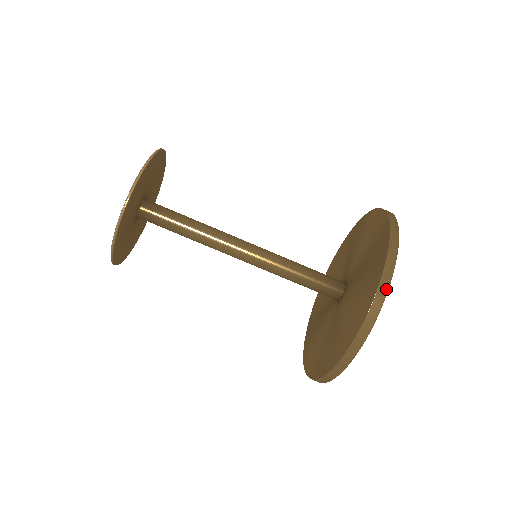
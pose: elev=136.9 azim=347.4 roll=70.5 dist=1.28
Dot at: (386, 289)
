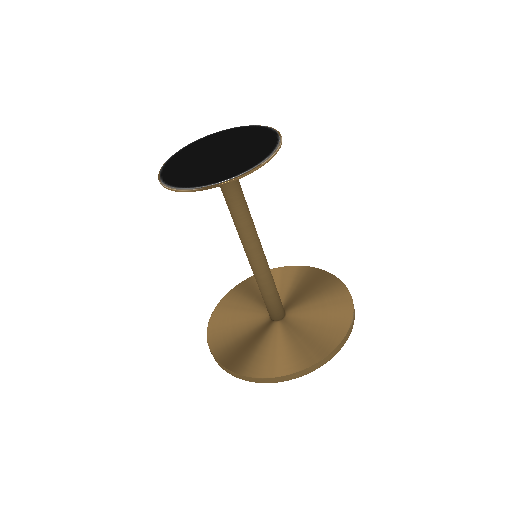
Dot at: occluded
